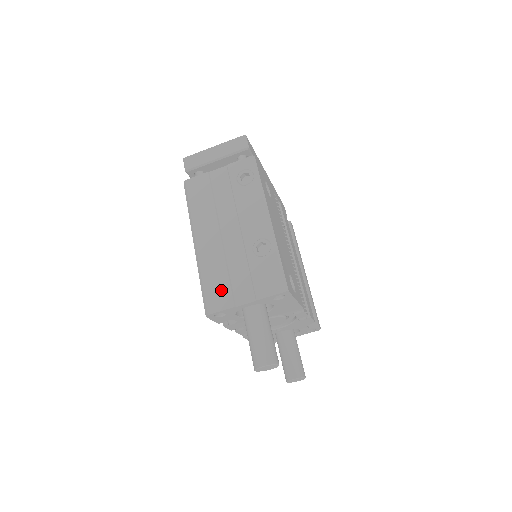
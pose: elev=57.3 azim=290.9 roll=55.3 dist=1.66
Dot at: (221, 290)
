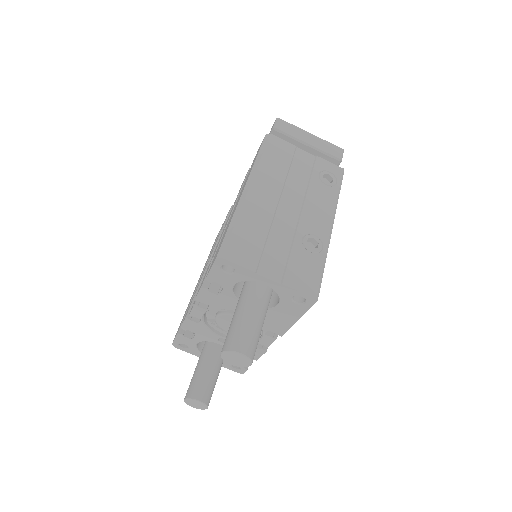
Dot at: (250, 247)
